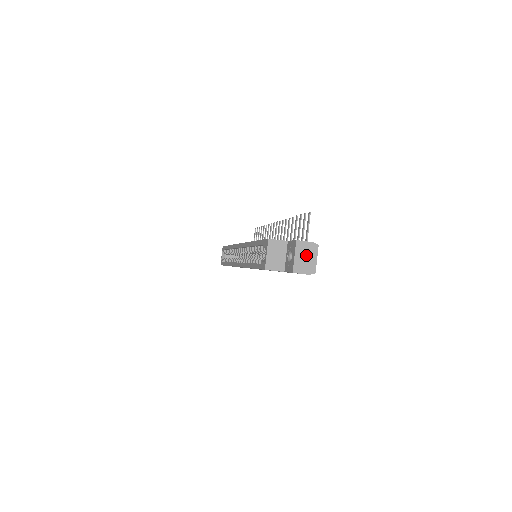
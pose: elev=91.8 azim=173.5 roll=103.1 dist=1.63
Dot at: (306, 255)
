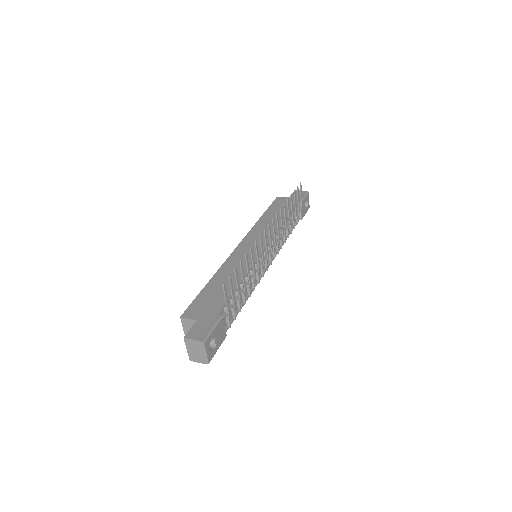
Dot at: (196, 350)
